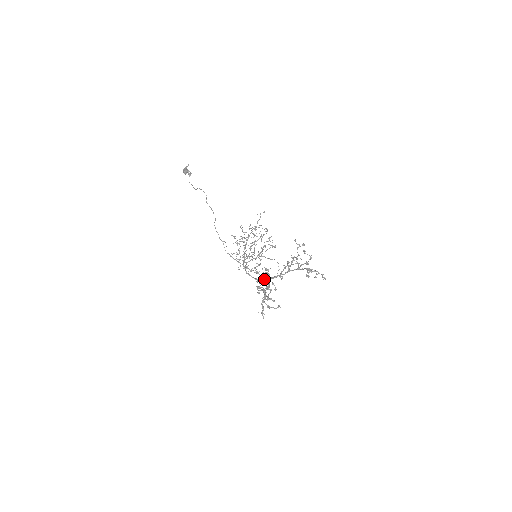
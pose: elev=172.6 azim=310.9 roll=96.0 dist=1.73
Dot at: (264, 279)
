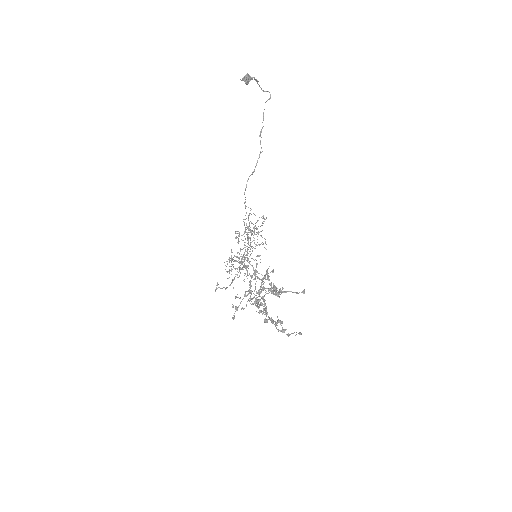
Dot at: occluded
